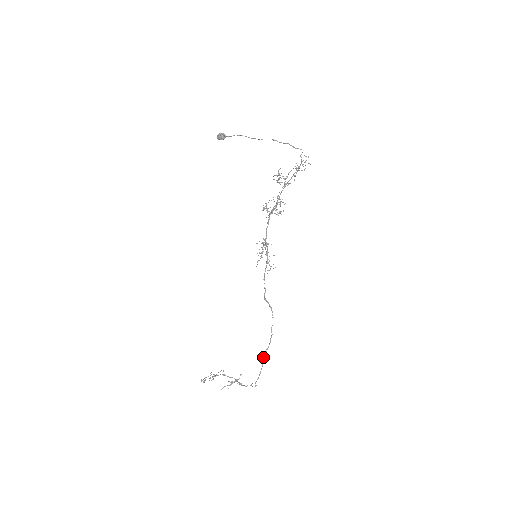
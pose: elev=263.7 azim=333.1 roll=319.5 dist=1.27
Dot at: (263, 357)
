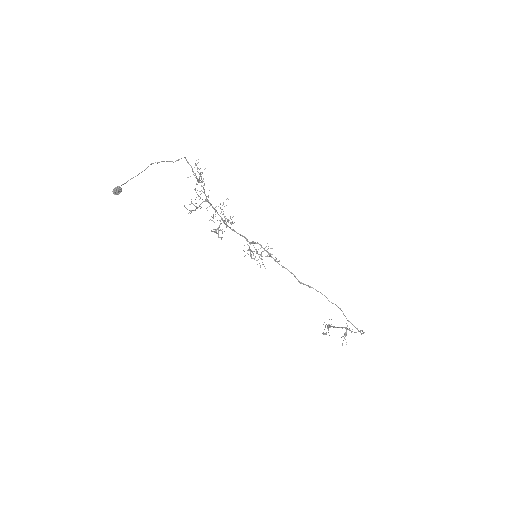
Dot at: (347, 320)
